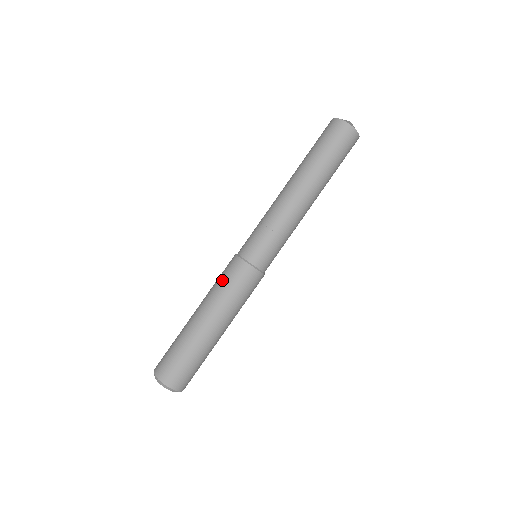
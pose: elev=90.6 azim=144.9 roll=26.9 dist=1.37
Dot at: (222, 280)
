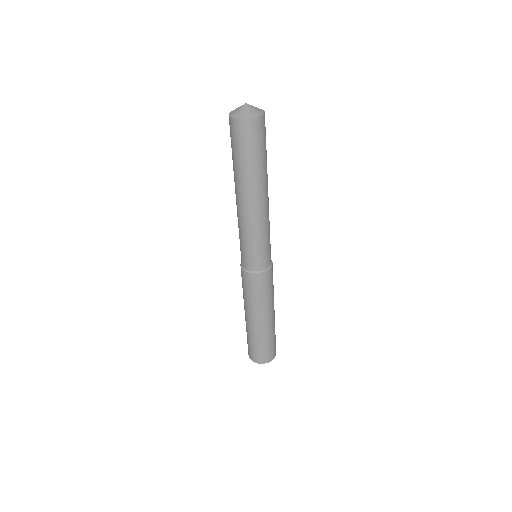
Dot at: (260, 293)
